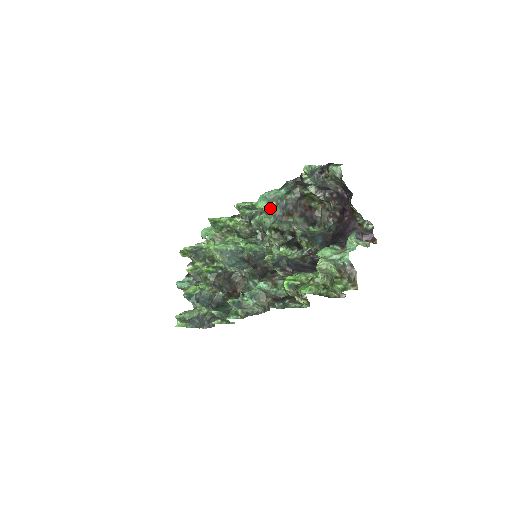
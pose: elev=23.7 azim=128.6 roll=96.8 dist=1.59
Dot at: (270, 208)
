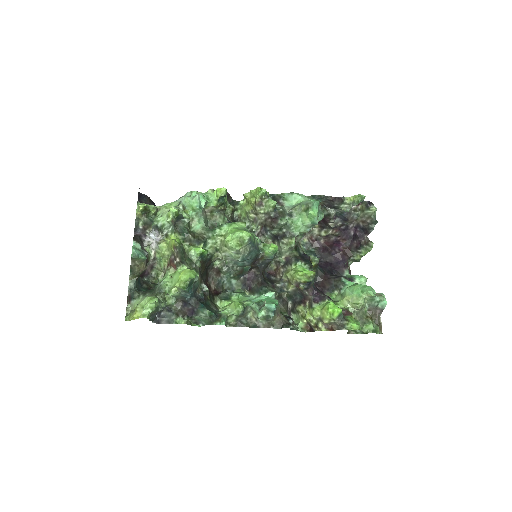
Dot at: (319, 219)
